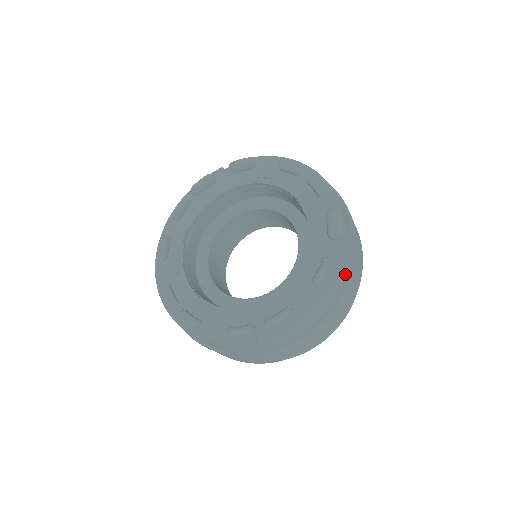
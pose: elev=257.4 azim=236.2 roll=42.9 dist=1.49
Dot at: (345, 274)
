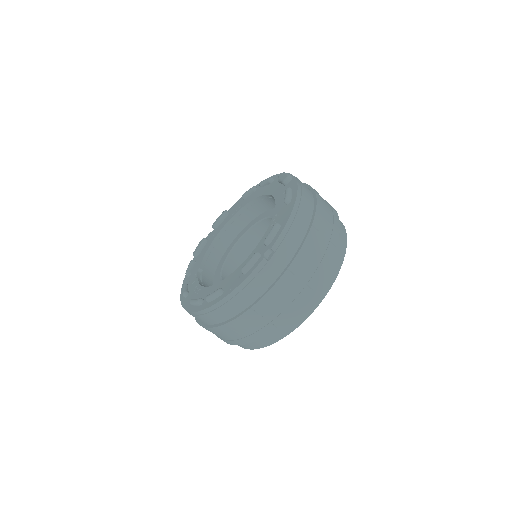
Dot at: (312, 198)
